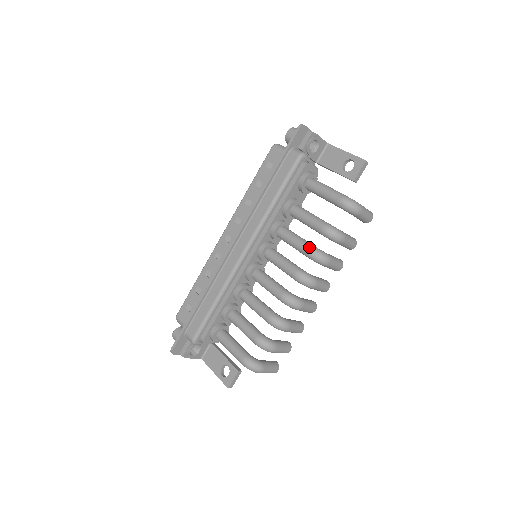
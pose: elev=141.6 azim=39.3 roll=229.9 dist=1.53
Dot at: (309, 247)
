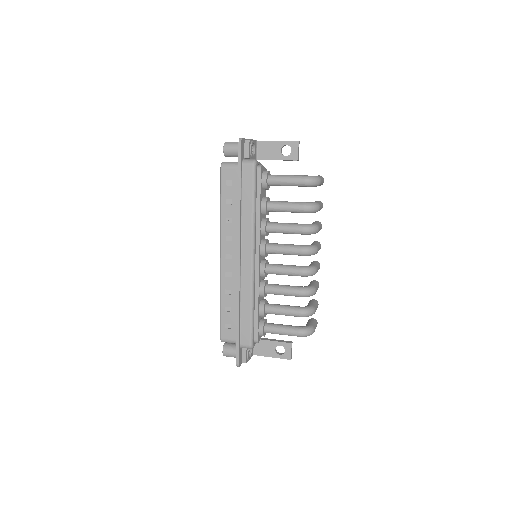
Dot at: (301, 227)
